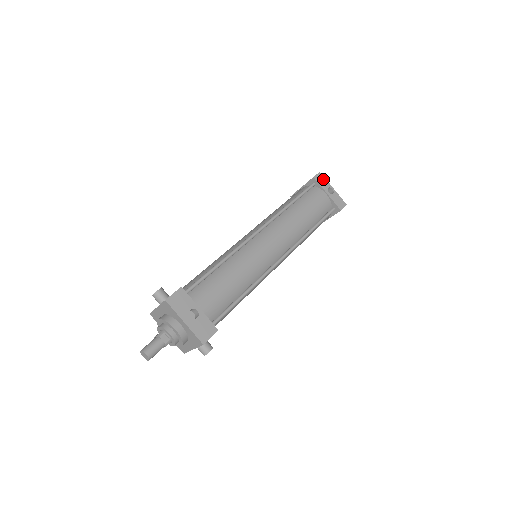
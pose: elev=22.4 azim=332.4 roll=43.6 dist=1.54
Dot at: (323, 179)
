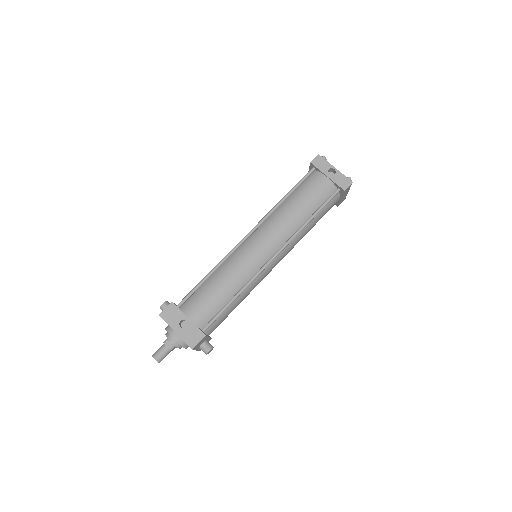
Dot at: (322, 161)
